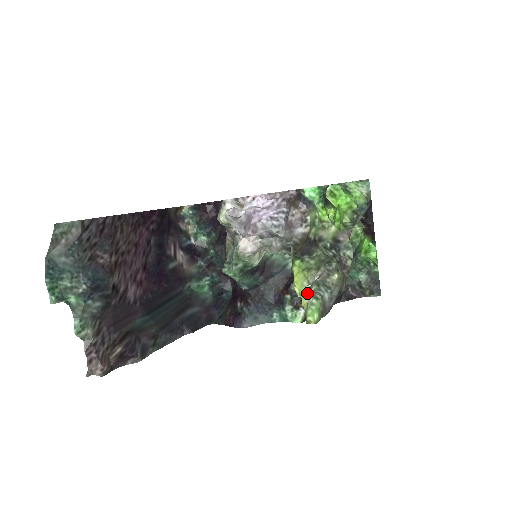
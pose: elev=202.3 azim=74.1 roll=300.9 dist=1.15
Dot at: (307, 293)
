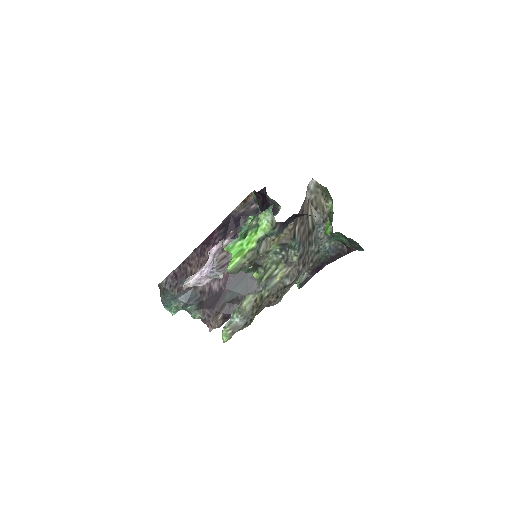
Dot at: occluded
